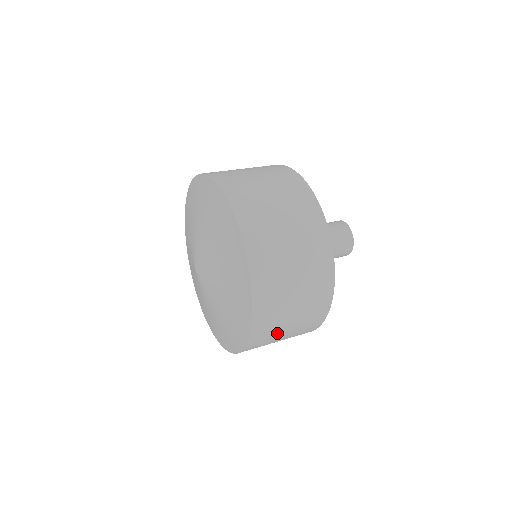
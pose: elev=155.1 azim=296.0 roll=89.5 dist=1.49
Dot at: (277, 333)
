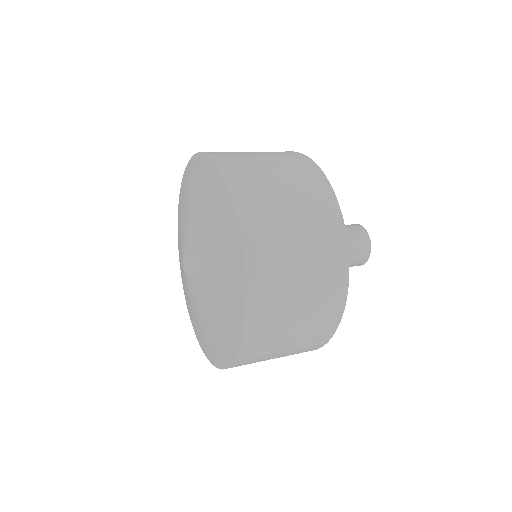
Dot at: occluded
